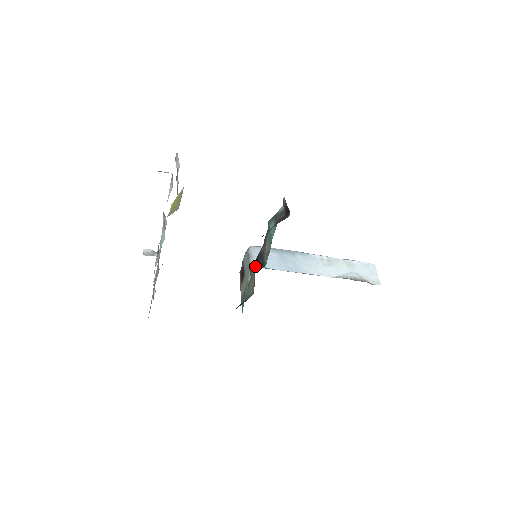
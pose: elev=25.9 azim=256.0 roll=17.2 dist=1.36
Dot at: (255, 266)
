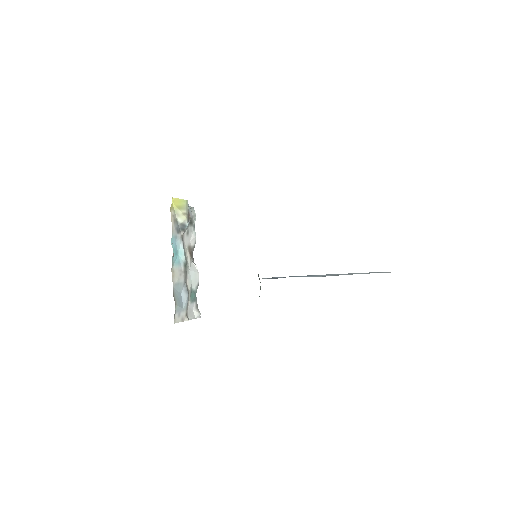
Dot at: occluded
